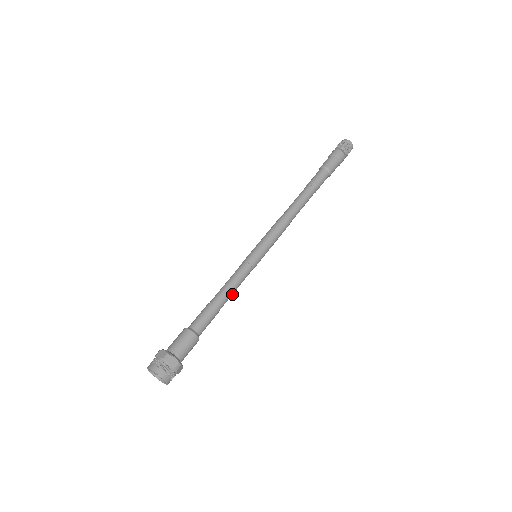
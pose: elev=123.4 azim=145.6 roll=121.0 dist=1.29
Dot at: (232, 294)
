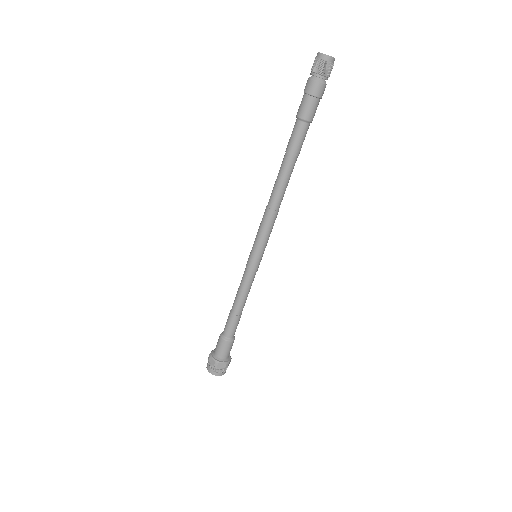
Dot at: occluded
